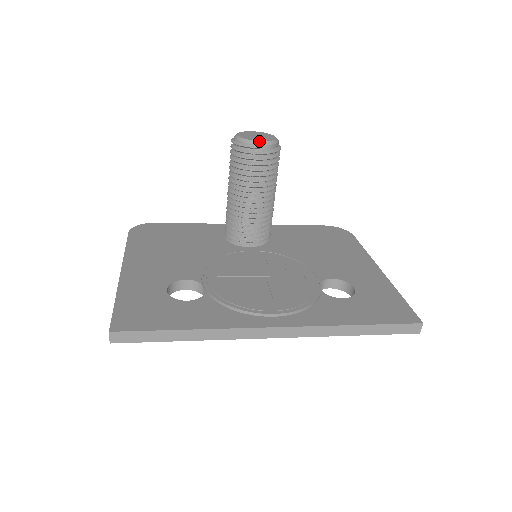
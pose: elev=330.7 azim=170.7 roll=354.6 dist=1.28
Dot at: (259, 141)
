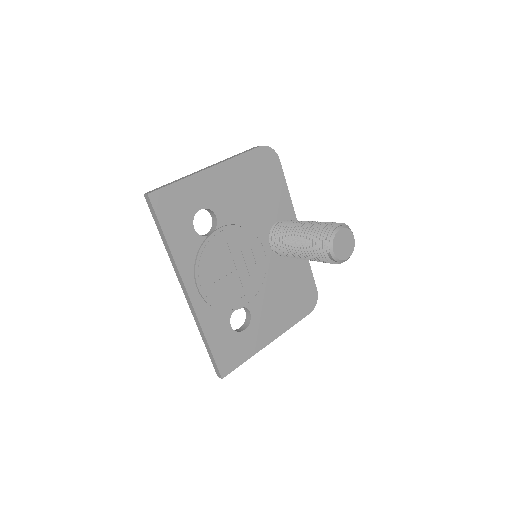
Dot at: (333, 250)
